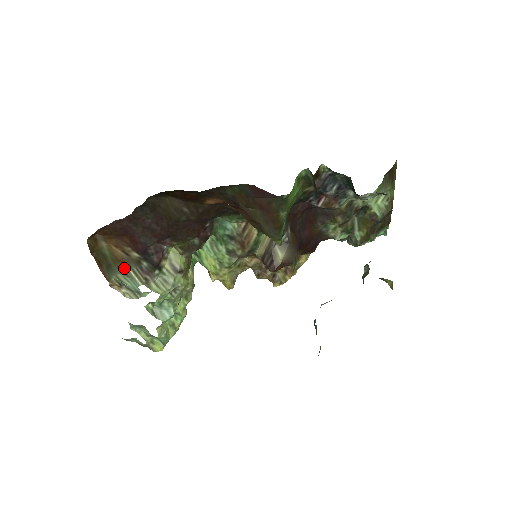
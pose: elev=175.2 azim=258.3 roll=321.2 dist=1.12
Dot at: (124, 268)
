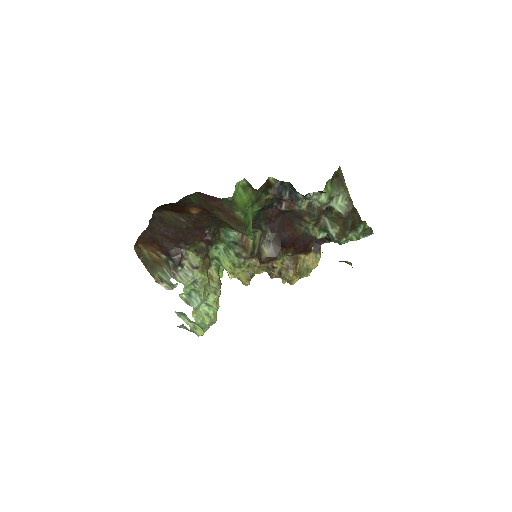
Dot at: (161, 267)
